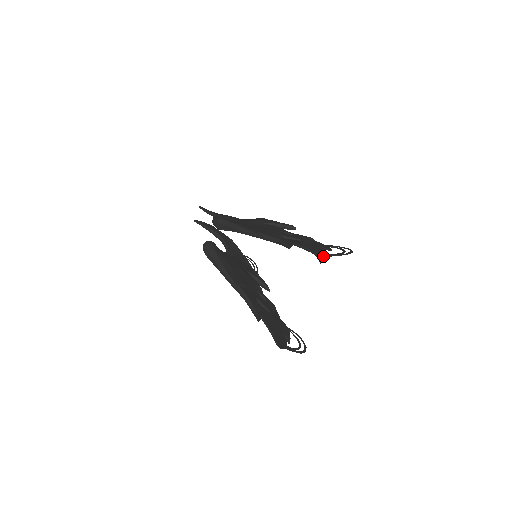
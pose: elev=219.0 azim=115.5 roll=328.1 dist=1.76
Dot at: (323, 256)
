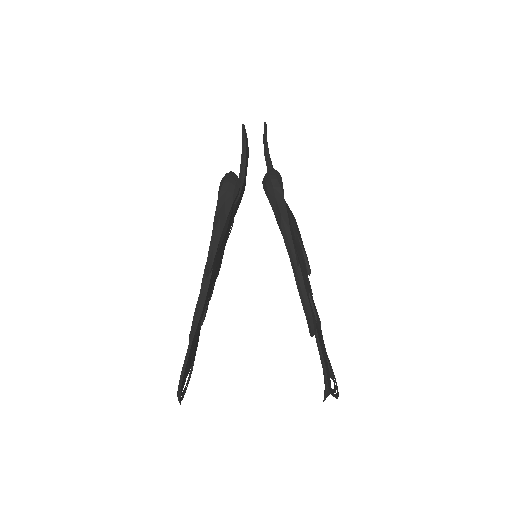
Dot at: (330, 391)
